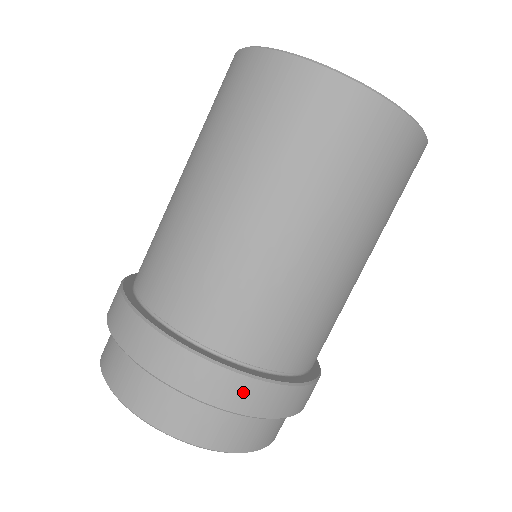
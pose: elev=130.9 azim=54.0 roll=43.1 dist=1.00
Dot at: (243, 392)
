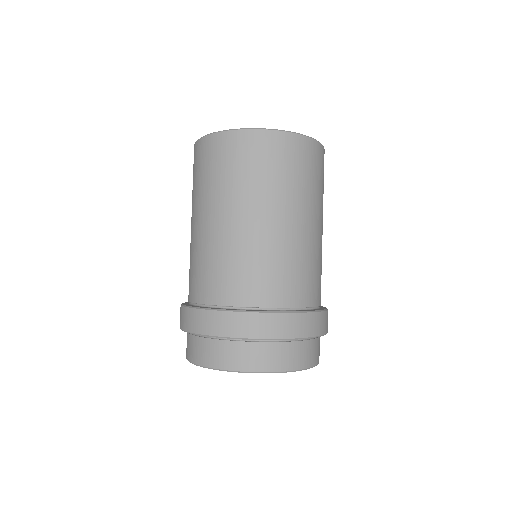
Dot at: (310, 323)
